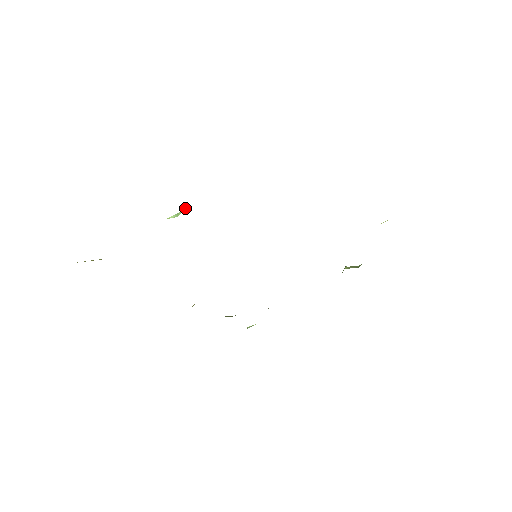
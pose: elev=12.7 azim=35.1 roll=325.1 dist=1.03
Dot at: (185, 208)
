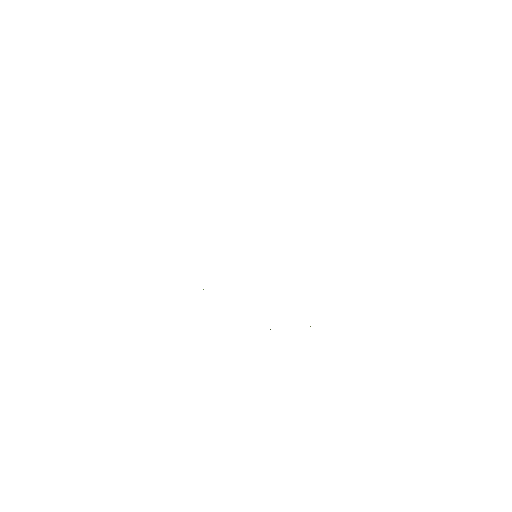
Dot at: occluded
